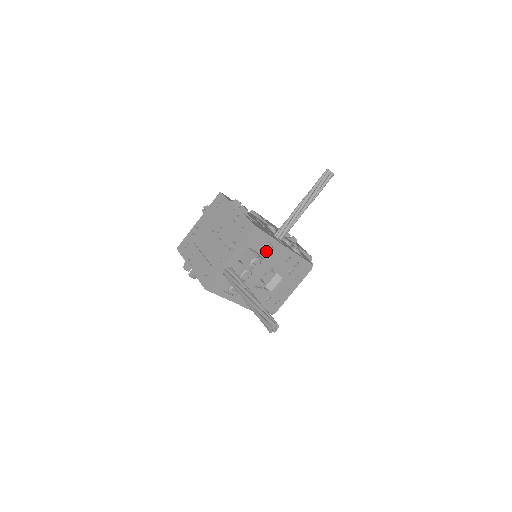
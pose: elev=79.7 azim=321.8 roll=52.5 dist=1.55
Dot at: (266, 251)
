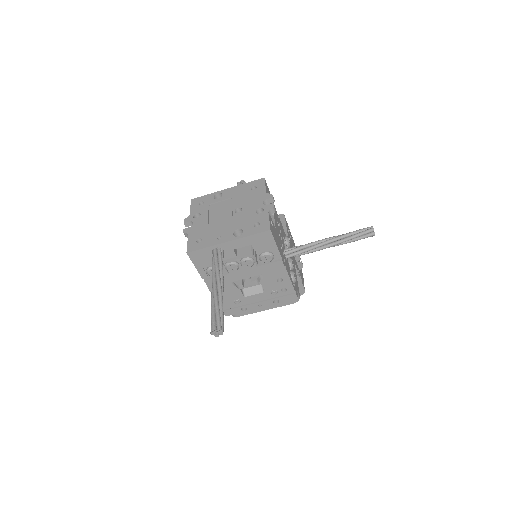
Dot at: (265, 259)
